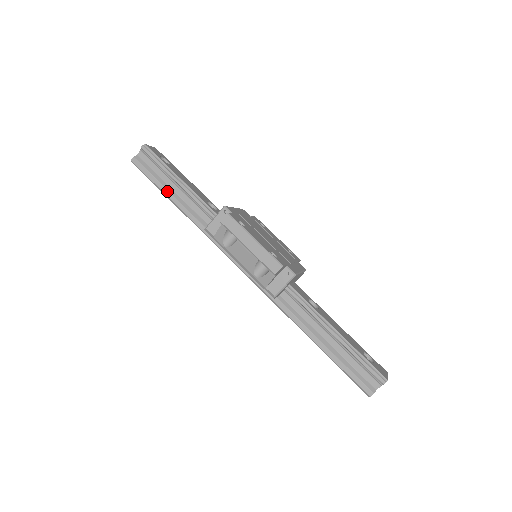
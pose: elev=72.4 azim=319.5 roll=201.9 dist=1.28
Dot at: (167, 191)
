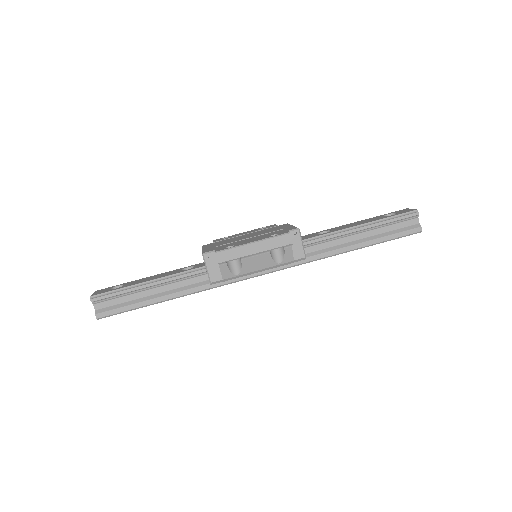
Dot at: (150, 301)
